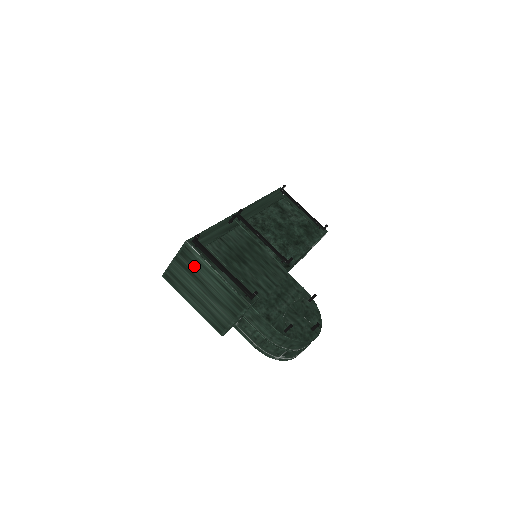
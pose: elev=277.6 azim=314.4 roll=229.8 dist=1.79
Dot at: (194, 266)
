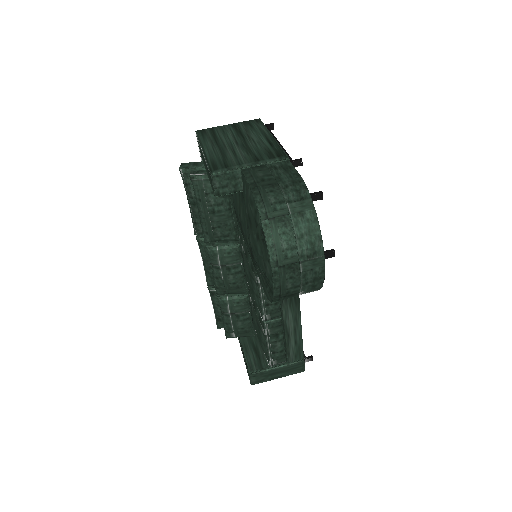
Dot at: (249, 129)
